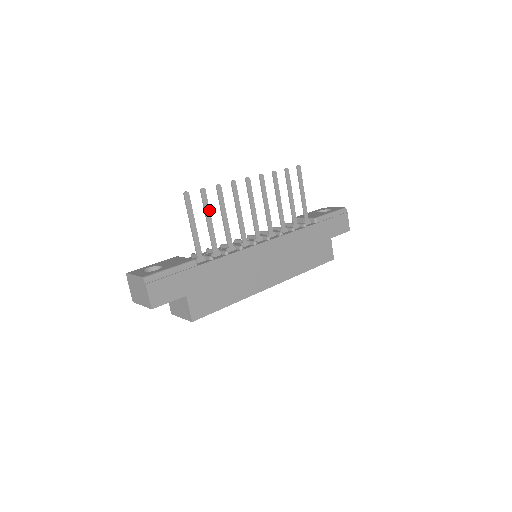
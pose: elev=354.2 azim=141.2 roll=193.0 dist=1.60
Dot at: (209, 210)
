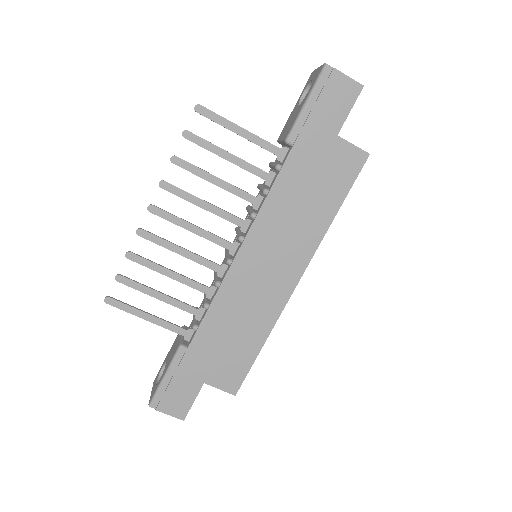
Dot at: (145, 287)
